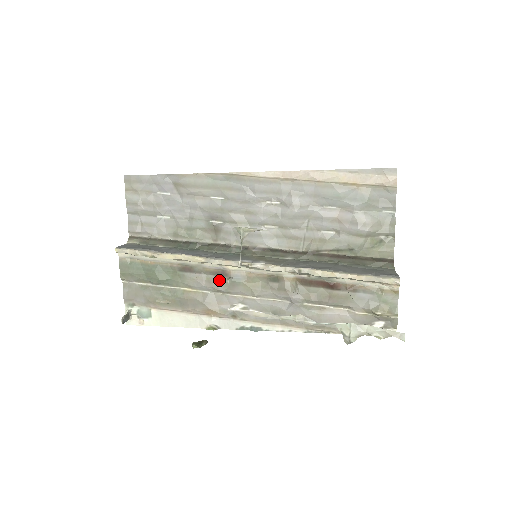
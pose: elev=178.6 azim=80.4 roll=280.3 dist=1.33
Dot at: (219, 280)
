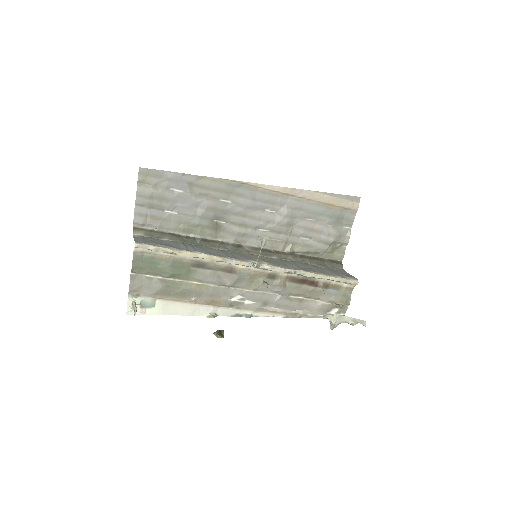
Dot at: (227, 276)
